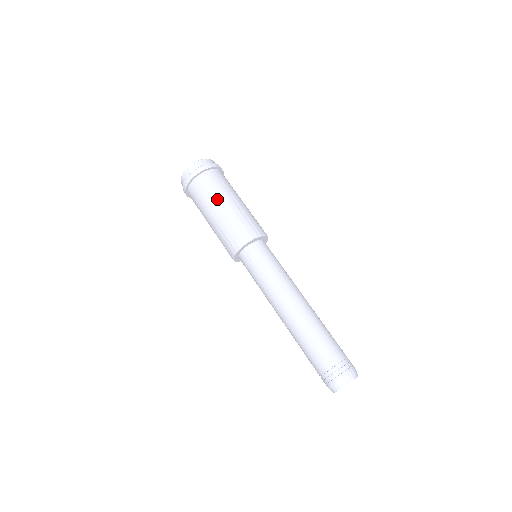
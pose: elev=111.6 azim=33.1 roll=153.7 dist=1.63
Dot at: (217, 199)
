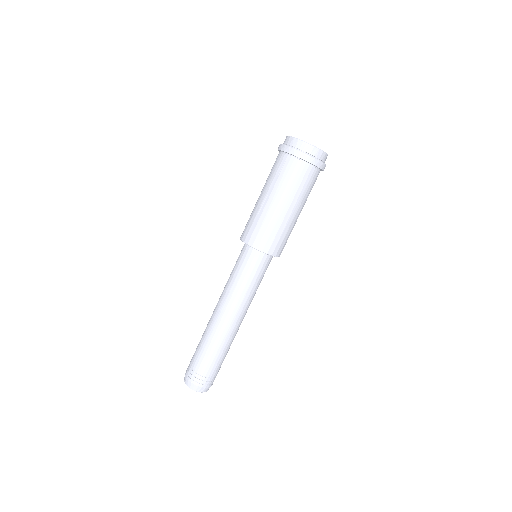
Dot at: (301, 202)
